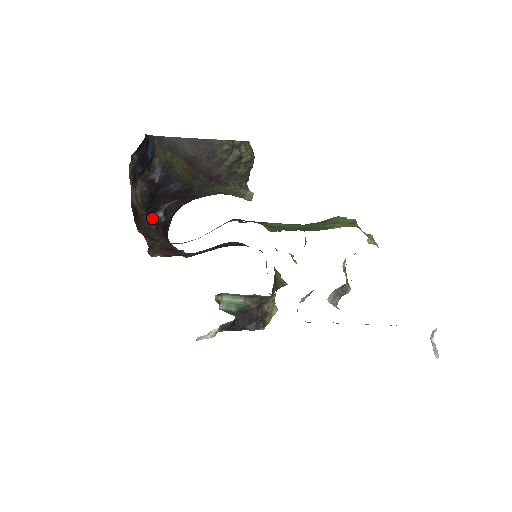
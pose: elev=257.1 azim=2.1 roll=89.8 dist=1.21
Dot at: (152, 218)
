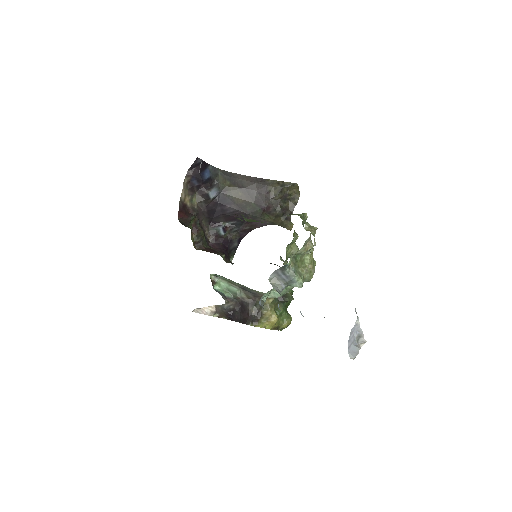
Dot at: (213, 229)
